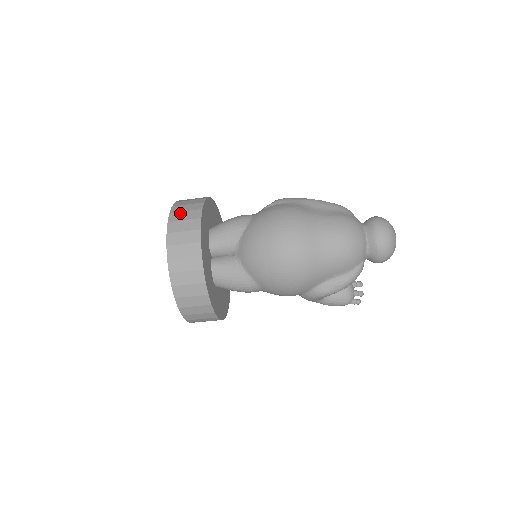
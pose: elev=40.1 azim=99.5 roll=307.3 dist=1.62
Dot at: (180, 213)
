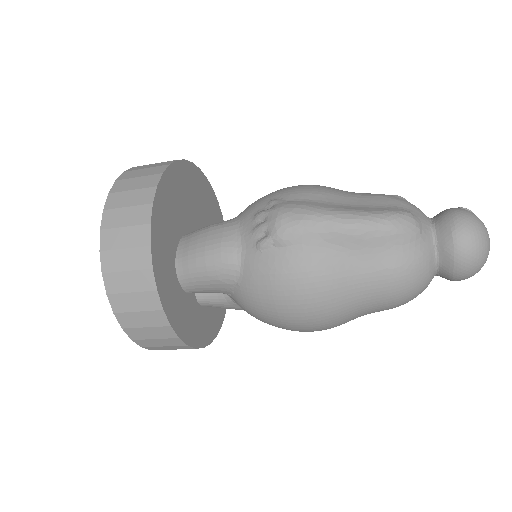
Dot at: (124, 297)
